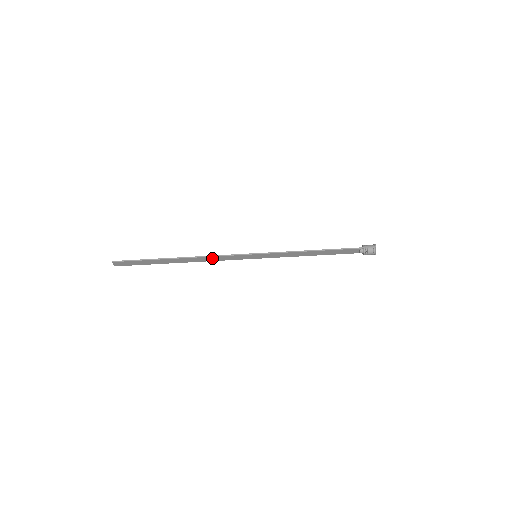
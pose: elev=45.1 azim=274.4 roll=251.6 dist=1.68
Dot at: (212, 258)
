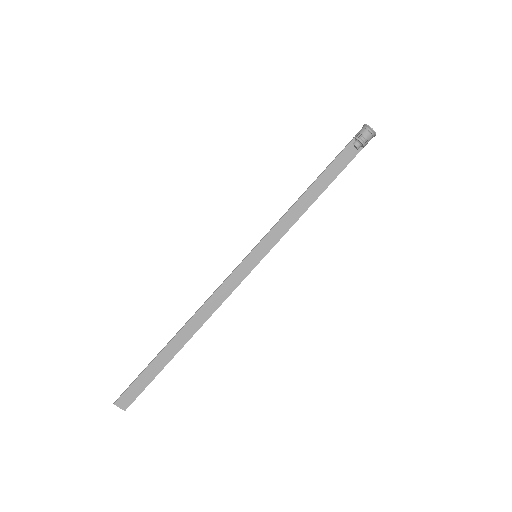
Dot at: (213, 301)
